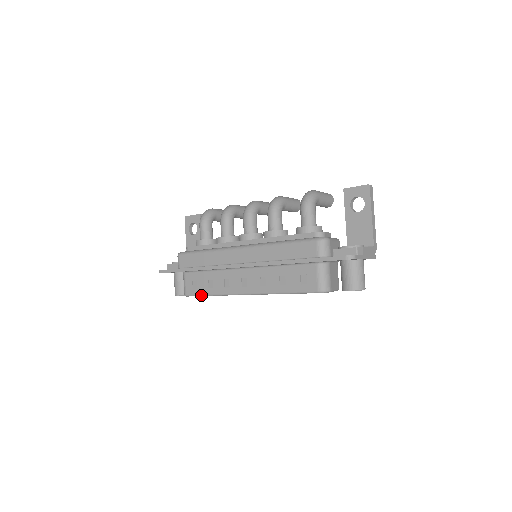
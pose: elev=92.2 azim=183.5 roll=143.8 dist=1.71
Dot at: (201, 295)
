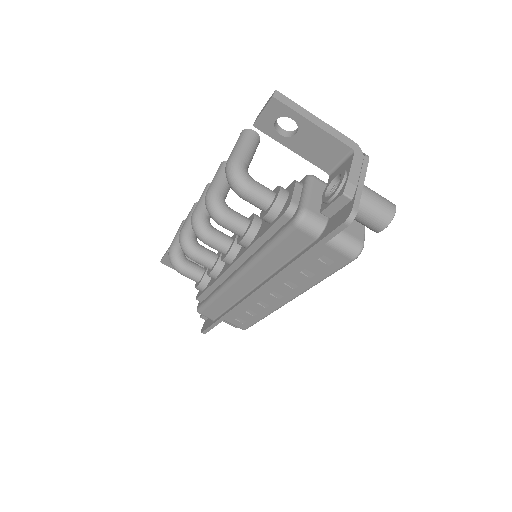
Dot at: (255, 323)
